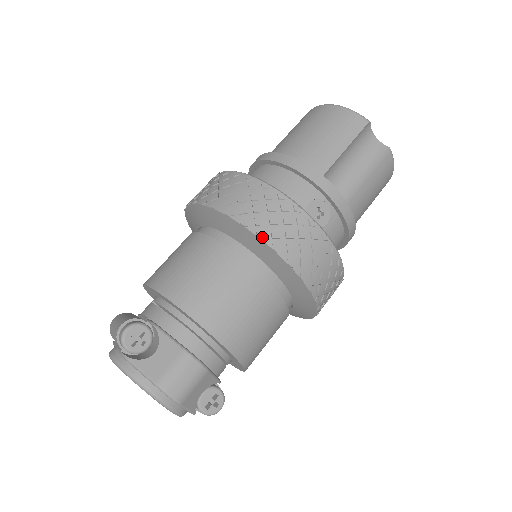
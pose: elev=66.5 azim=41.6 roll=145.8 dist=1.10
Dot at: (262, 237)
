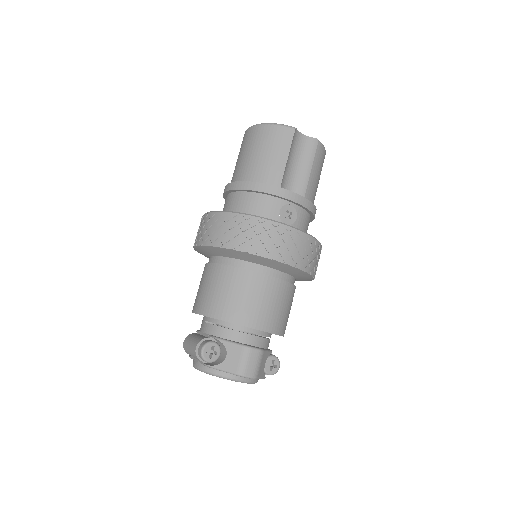
Dot at: (261, 255)
